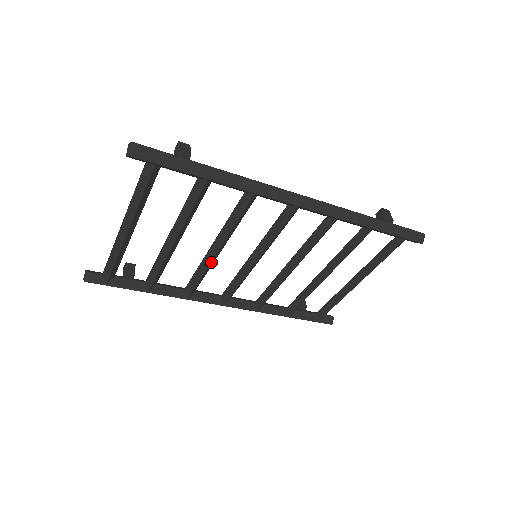
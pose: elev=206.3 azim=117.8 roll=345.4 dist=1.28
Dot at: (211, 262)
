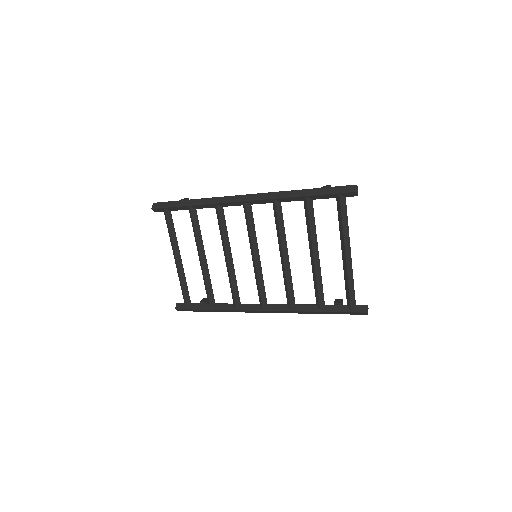
Dot at: (230, 269)
